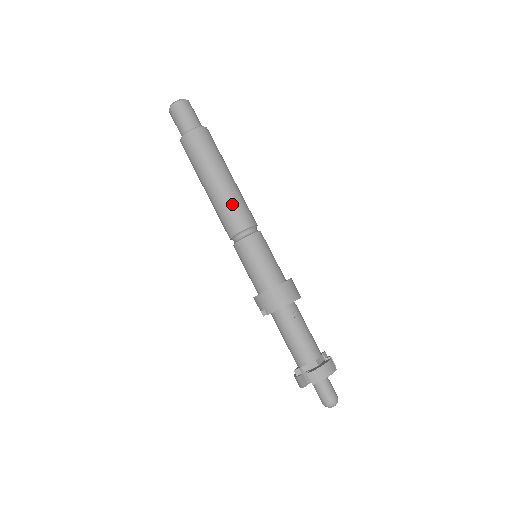
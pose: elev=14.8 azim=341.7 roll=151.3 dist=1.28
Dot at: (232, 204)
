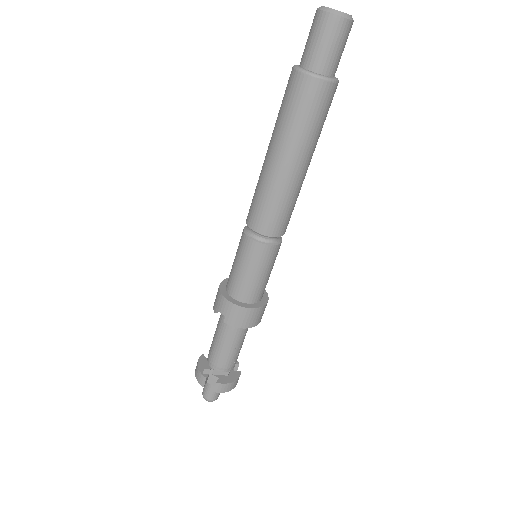
Dot at: (287, 203)
